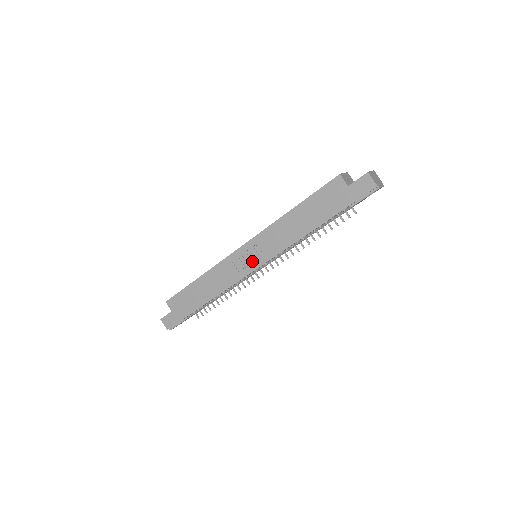
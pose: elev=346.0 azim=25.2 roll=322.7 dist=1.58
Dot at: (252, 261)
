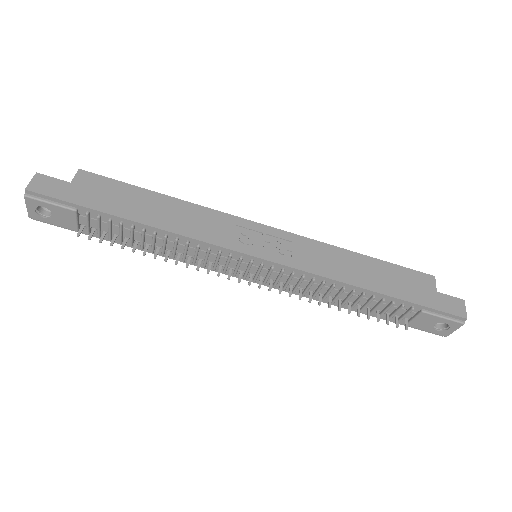
Dot at: (262, 247)
